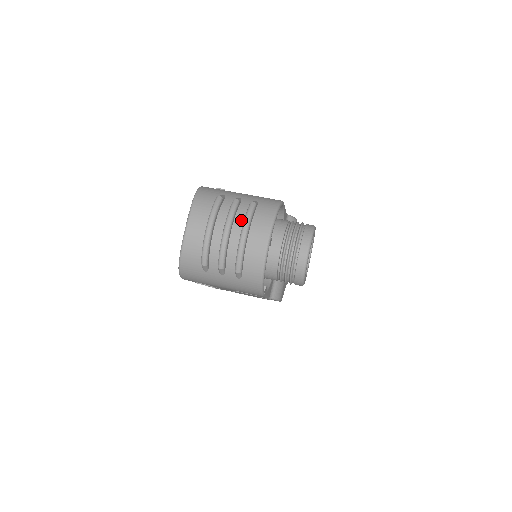
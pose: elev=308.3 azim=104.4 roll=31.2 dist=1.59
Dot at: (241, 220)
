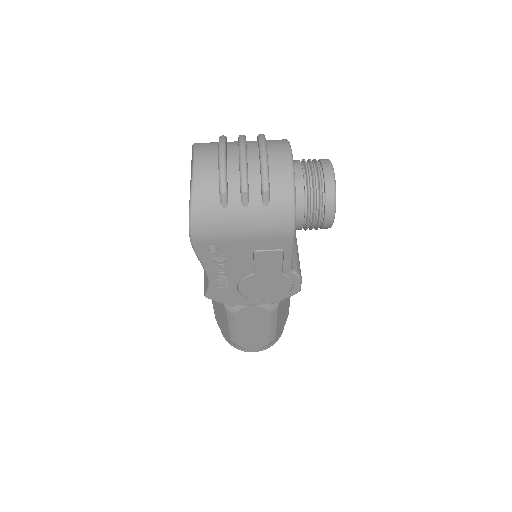
Dot at: (254, 146)
